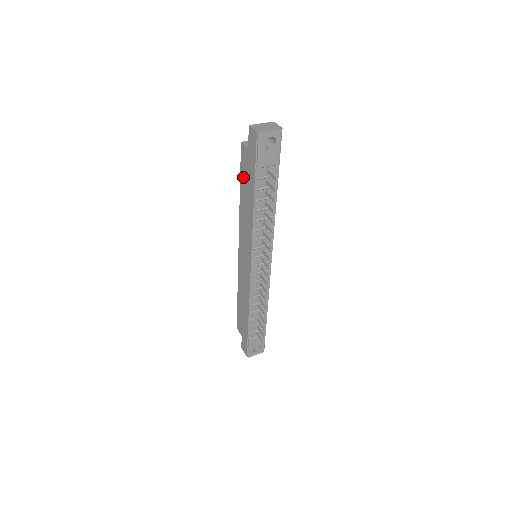
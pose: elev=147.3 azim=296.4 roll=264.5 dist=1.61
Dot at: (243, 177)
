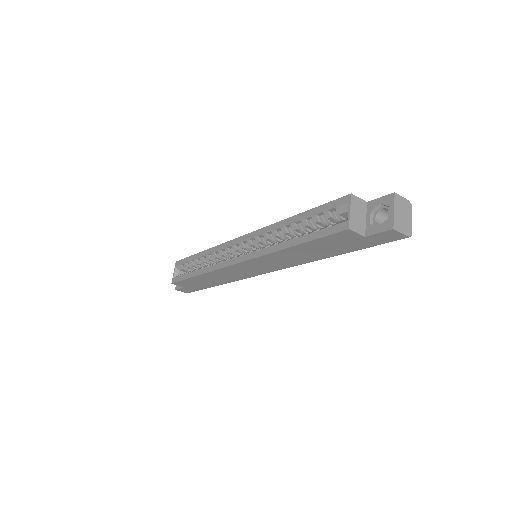
Dot at: (320, 244)
